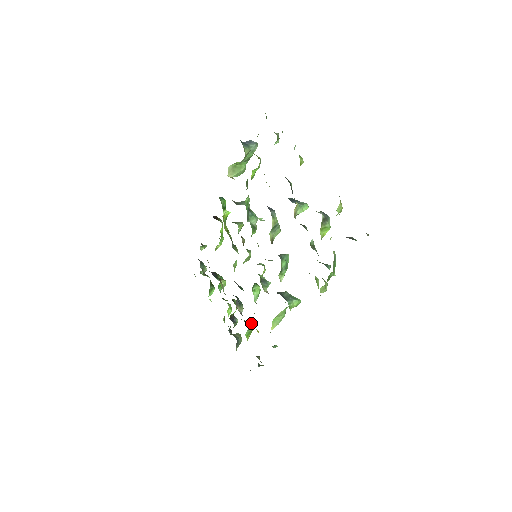
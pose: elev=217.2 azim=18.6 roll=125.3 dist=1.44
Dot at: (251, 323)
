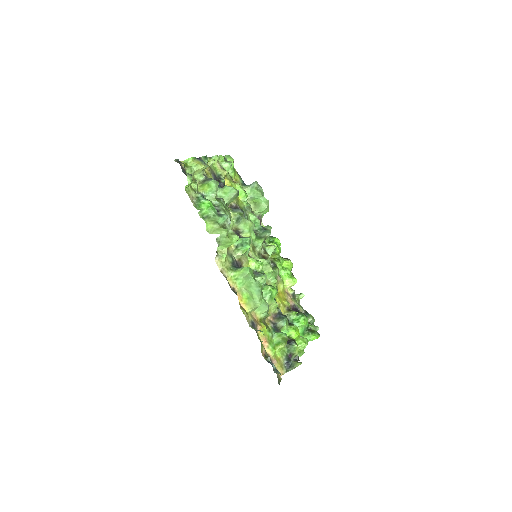
Dot at: (283, 333)
